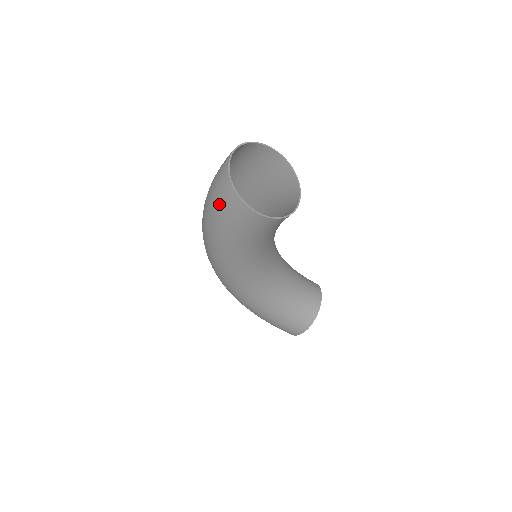
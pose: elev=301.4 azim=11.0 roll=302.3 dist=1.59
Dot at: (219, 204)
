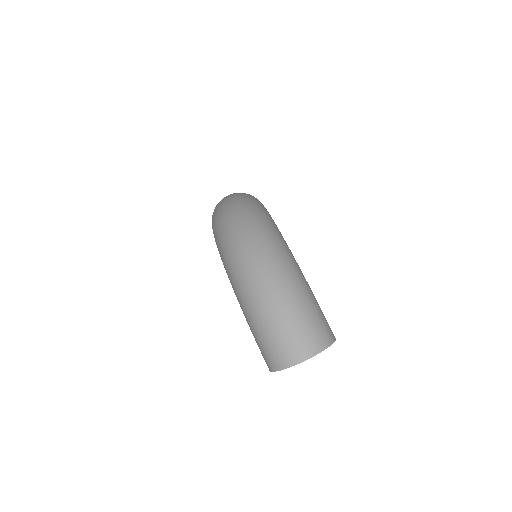
Dot at: (267, 343)
